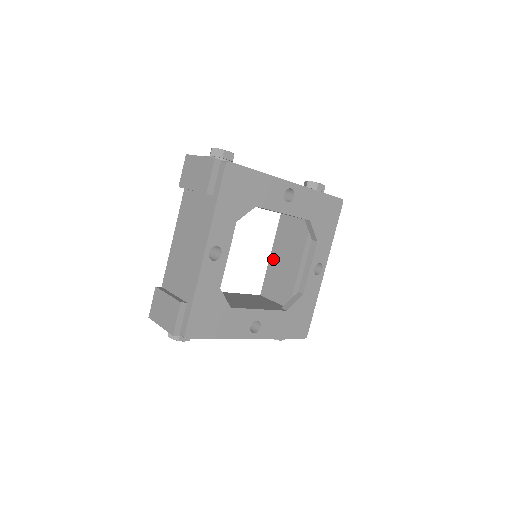
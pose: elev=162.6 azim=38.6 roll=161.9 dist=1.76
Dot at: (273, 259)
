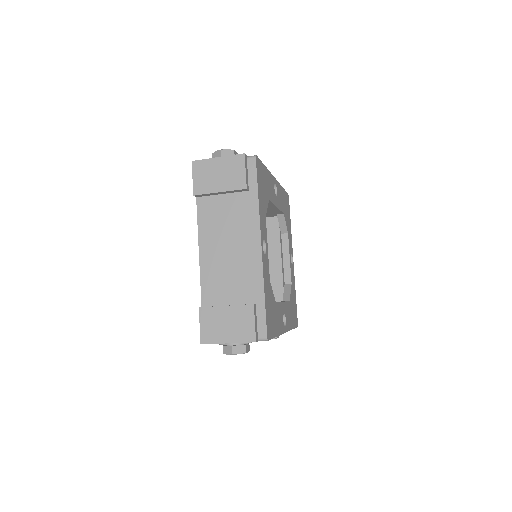
Dot at: occluded
